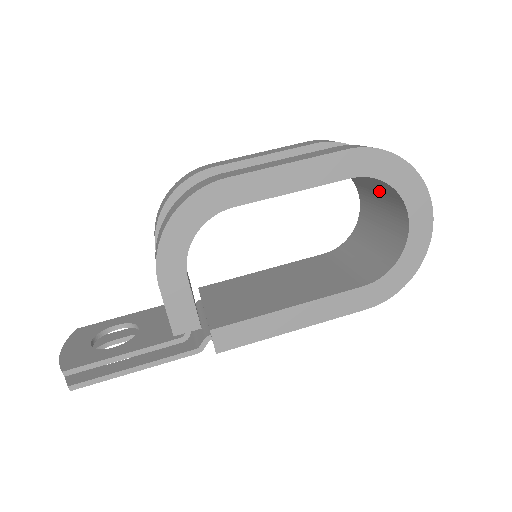
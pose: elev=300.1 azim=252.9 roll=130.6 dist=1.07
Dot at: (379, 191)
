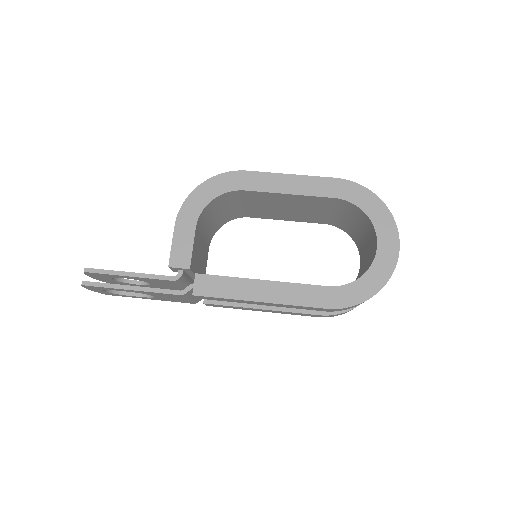
Dot at: (366, 236)
